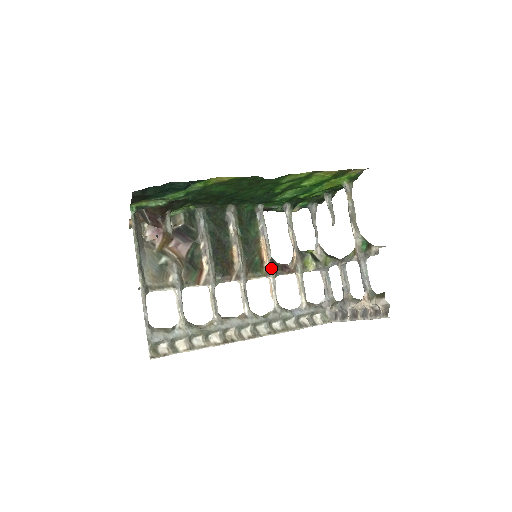
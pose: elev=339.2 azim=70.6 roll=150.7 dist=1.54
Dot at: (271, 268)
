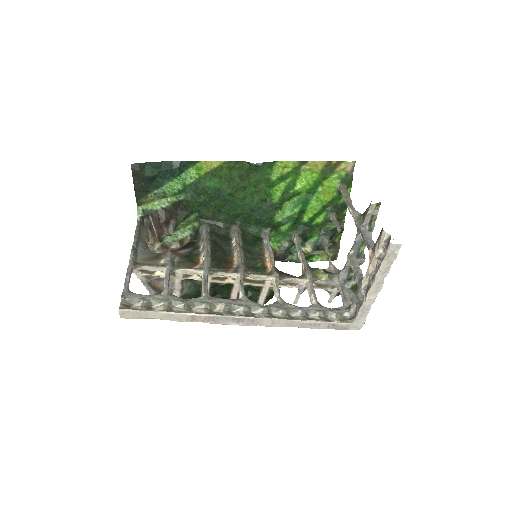
Dot at: (274, 270)
